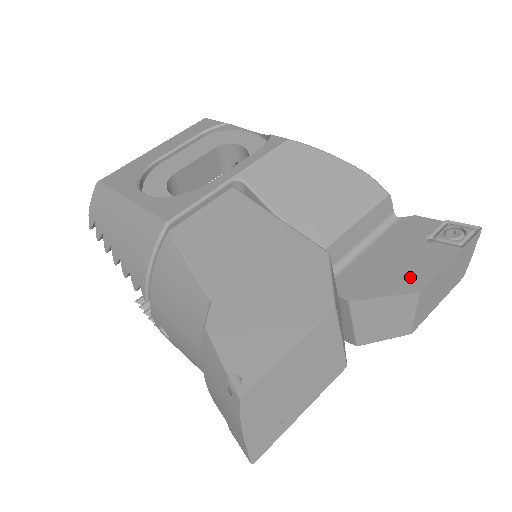
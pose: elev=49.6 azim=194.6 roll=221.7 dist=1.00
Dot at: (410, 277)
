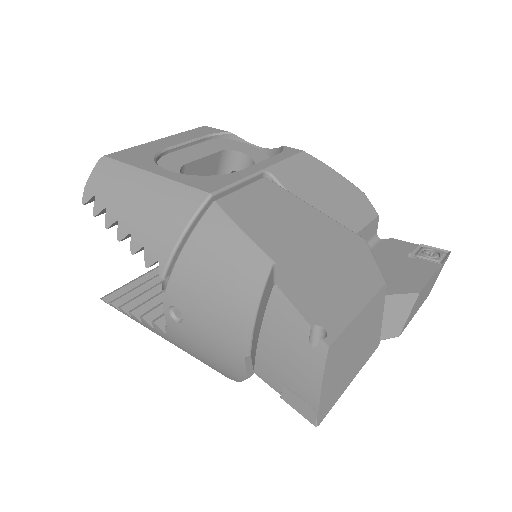
Dot at: (407, 281)
